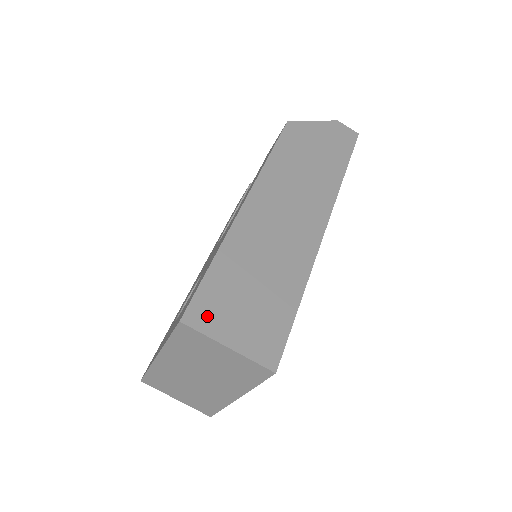
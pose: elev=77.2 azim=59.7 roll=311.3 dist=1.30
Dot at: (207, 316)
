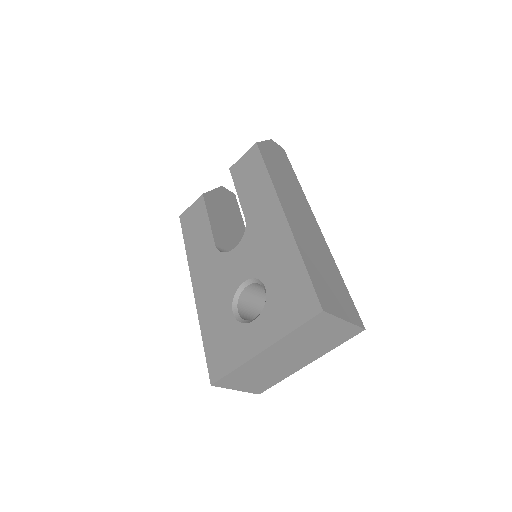
Dot at: (328, 303)
